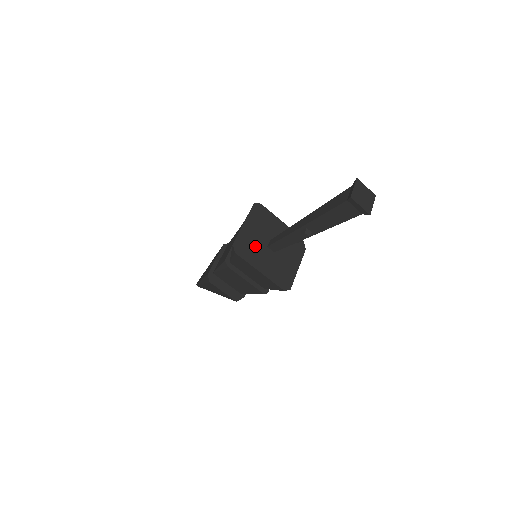
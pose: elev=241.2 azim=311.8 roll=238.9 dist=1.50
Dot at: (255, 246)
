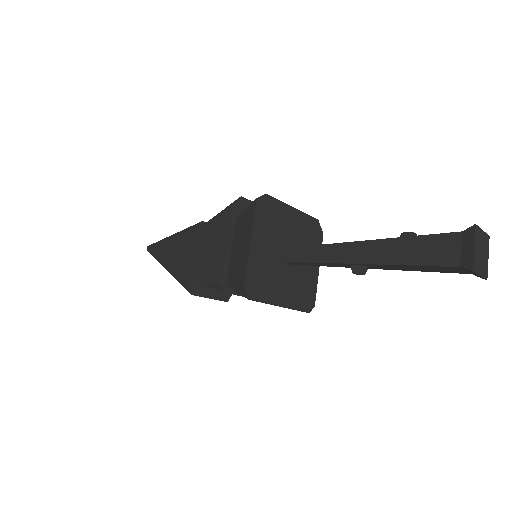
Dot at: (269, 271)
